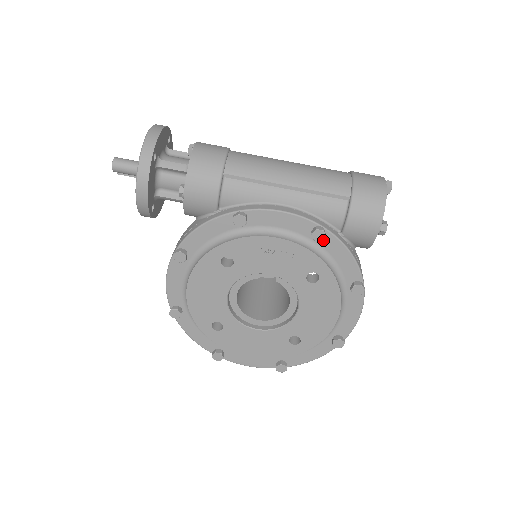
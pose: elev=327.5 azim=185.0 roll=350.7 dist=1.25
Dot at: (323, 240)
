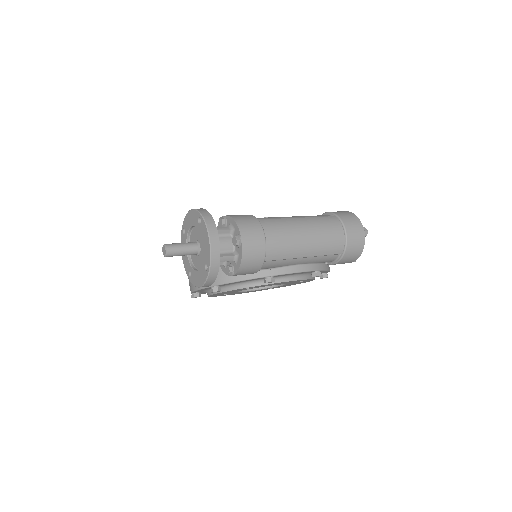
Dot at: occluded
